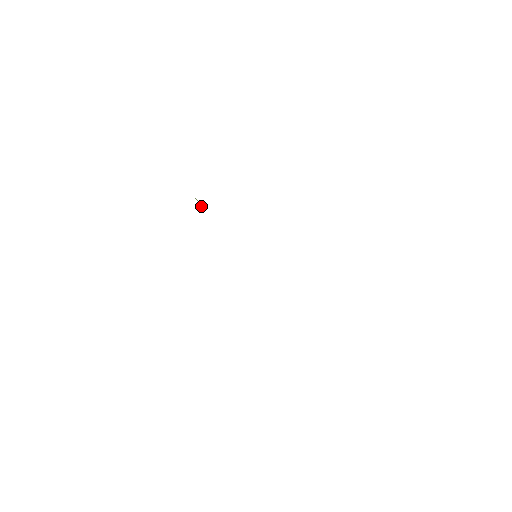
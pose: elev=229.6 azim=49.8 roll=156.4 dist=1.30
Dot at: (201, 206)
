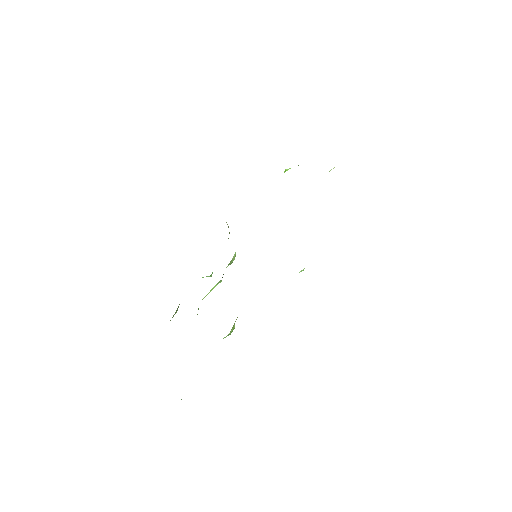
Dot at: occluded
